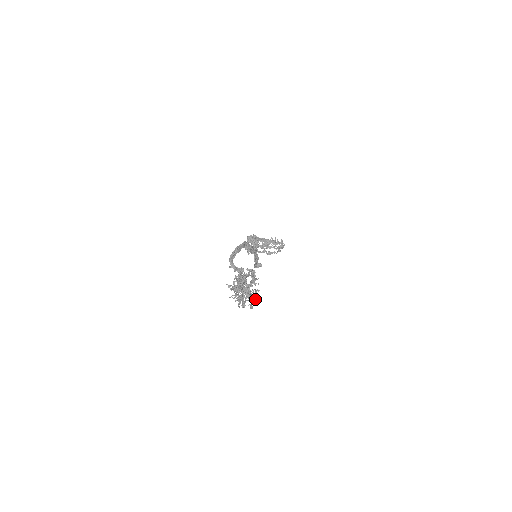
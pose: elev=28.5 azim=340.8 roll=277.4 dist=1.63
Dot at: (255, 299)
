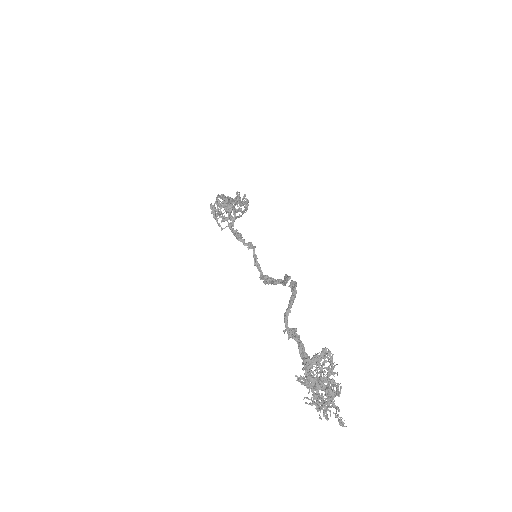
Dot at: occluded
